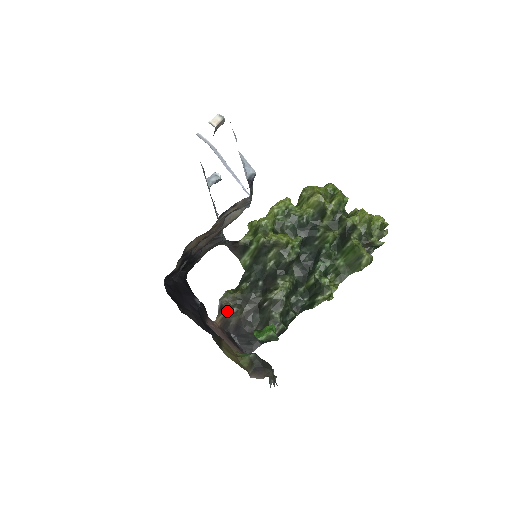
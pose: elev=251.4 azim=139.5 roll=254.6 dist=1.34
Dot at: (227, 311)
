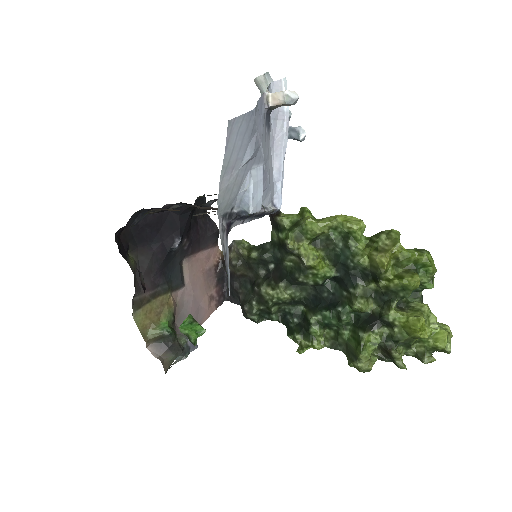
Dot at: (229, 257)
